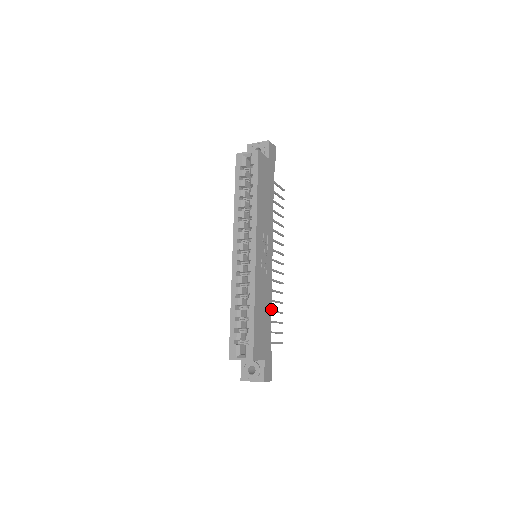
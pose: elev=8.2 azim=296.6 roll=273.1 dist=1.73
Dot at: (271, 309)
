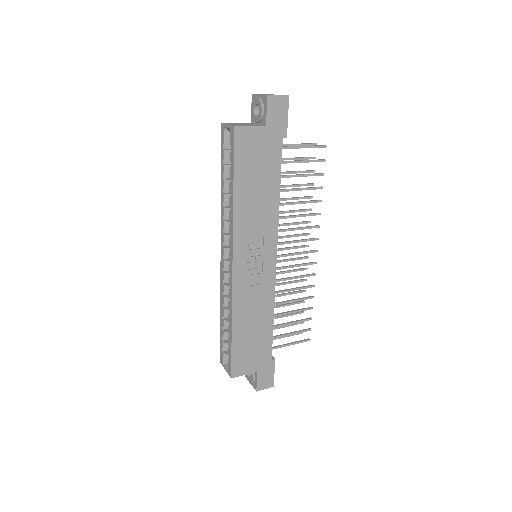
Dot at: (273, 318)
